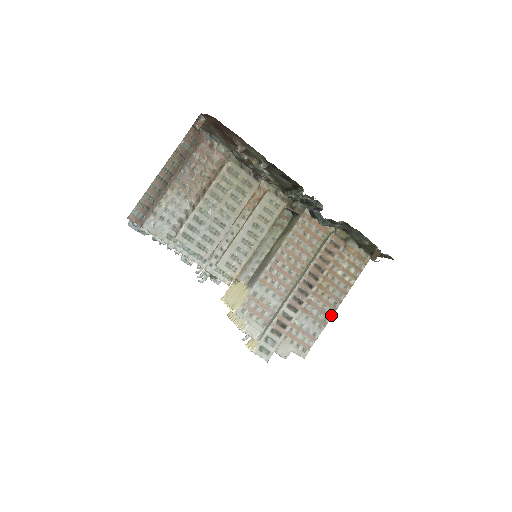
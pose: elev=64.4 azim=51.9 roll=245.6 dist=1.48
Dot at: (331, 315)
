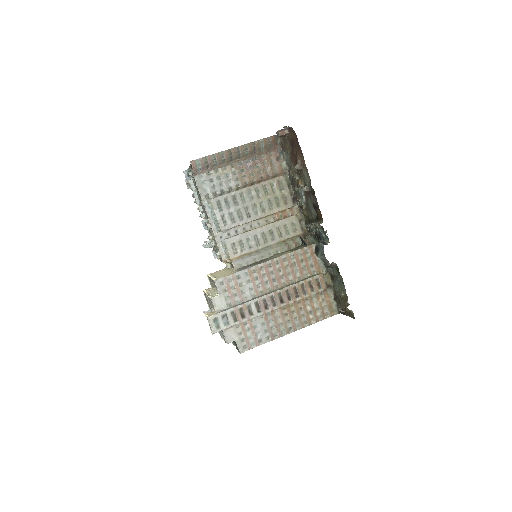
Dot at: (282, 335)
